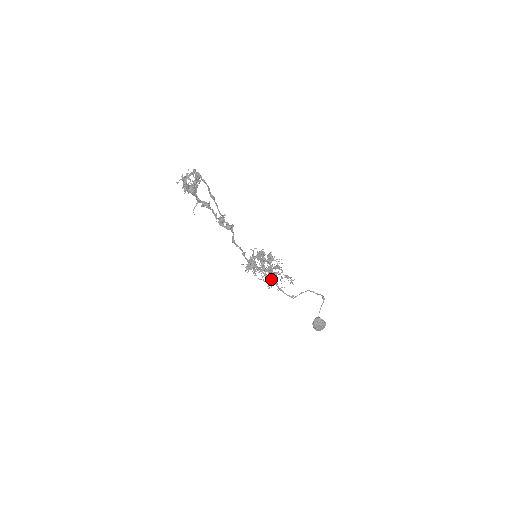
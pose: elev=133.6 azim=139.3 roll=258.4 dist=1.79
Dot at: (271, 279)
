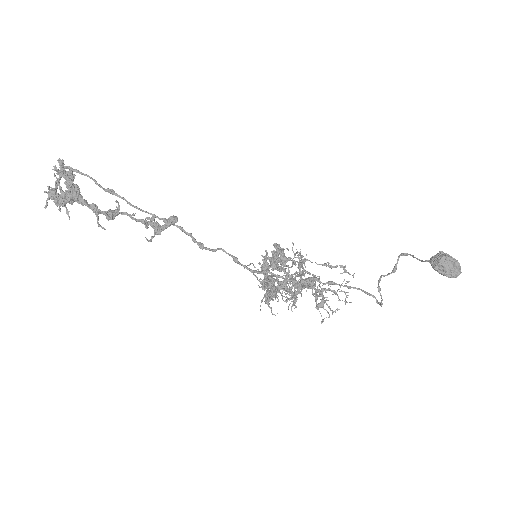
Dot at: (322, 297)
